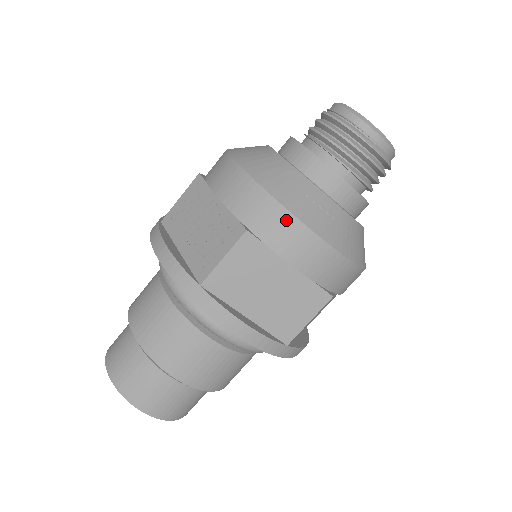
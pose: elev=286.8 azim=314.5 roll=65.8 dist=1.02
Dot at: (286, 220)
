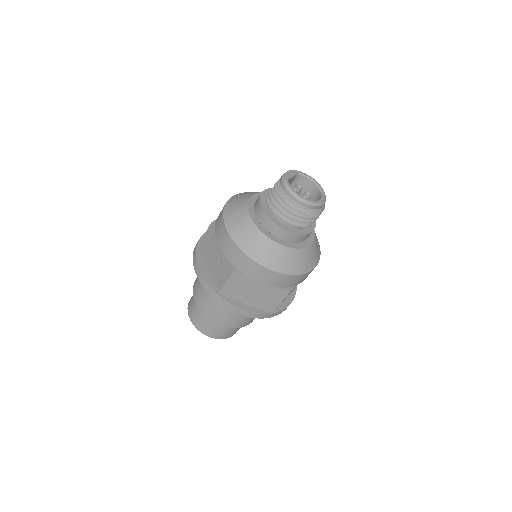
Dot at: (253, 264)
